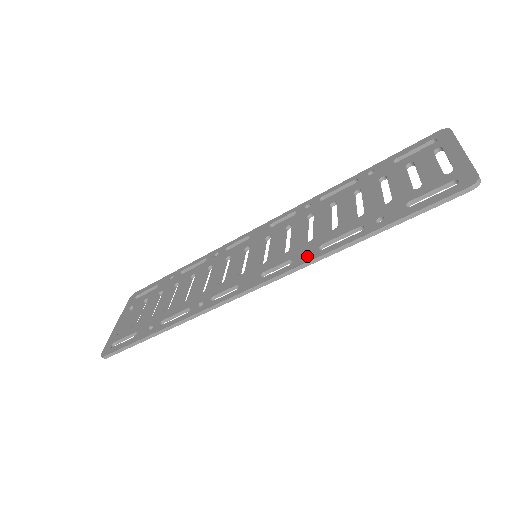
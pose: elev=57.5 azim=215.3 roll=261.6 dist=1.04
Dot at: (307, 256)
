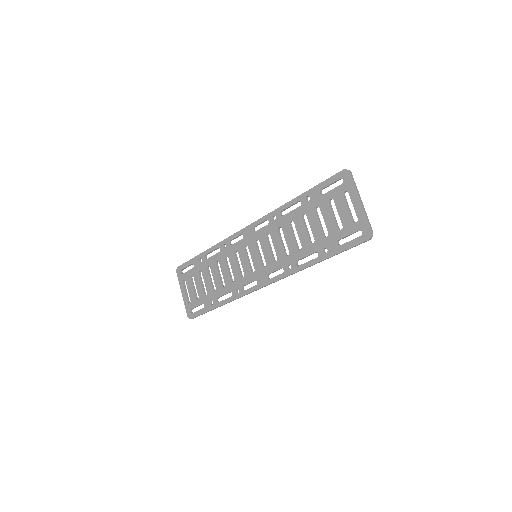
Dot at: (291, 269)
